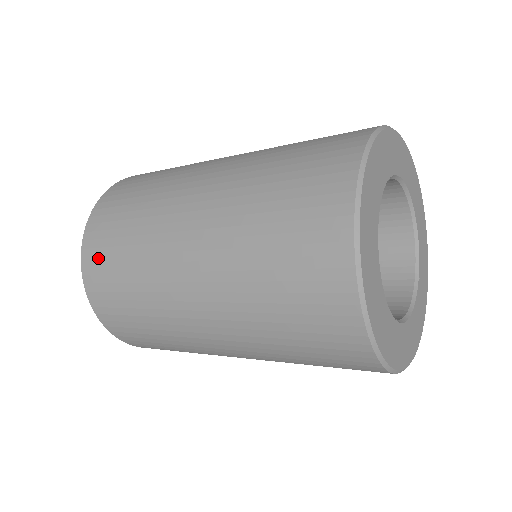
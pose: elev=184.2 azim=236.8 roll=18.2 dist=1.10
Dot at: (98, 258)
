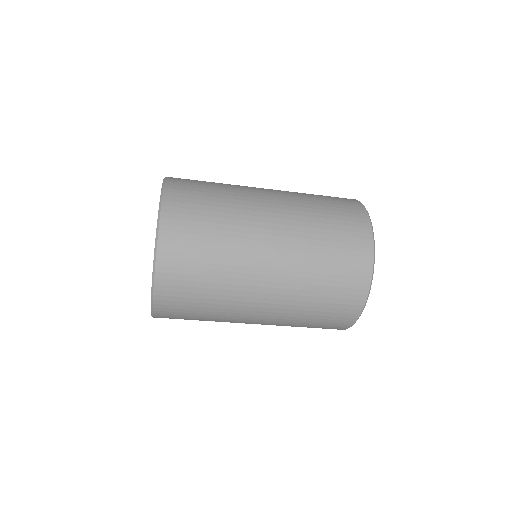
Dot at: (177, 275)
